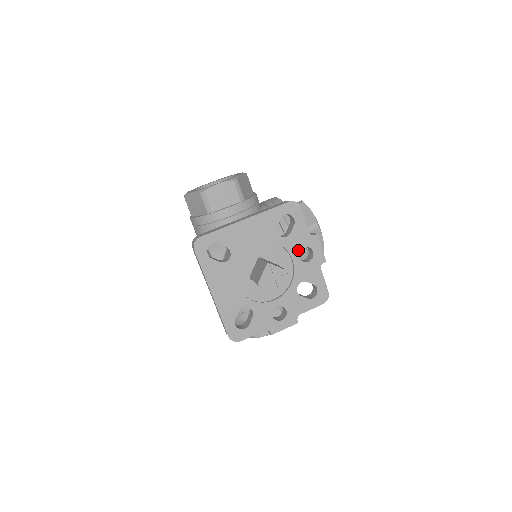
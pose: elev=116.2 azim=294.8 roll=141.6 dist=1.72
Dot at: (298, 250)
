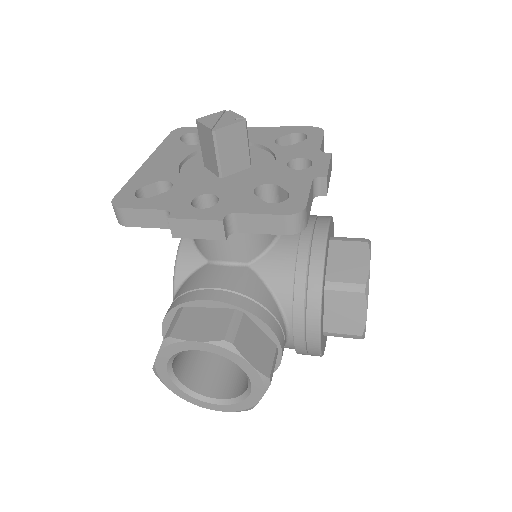
Dot at: (291, 158)
